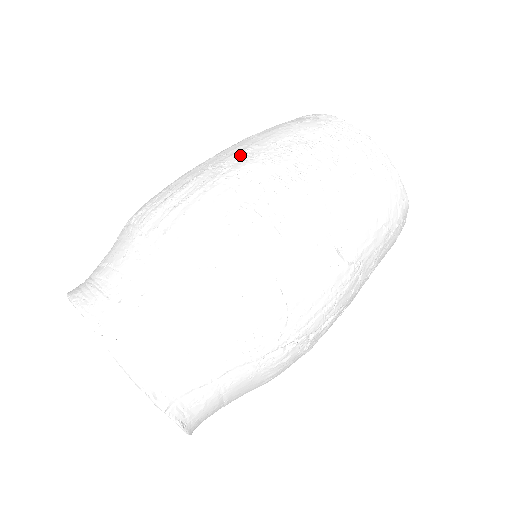
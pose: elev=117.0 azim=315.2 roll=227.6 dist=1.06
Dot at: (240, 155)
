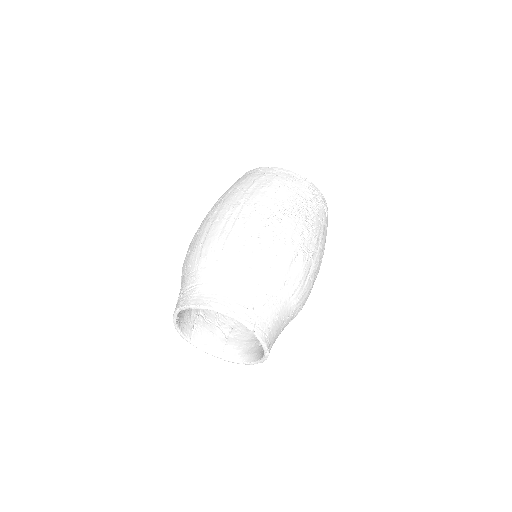
Dot at: (281, 210)
